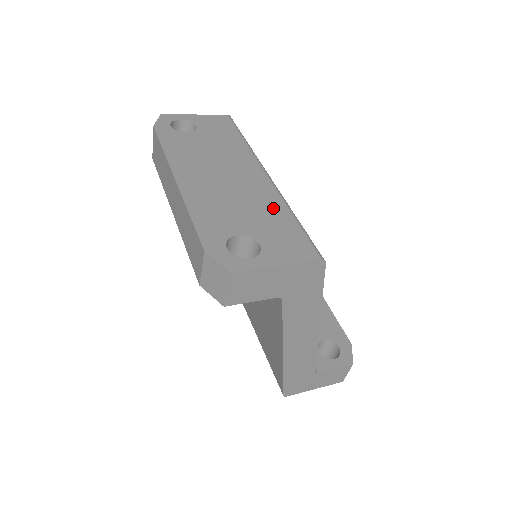
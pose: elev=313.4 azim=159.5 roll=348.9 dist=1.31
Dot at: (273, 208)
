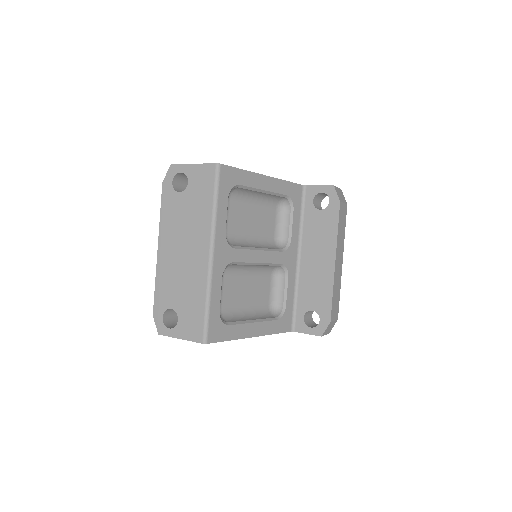
Dot at: (197, 291)
